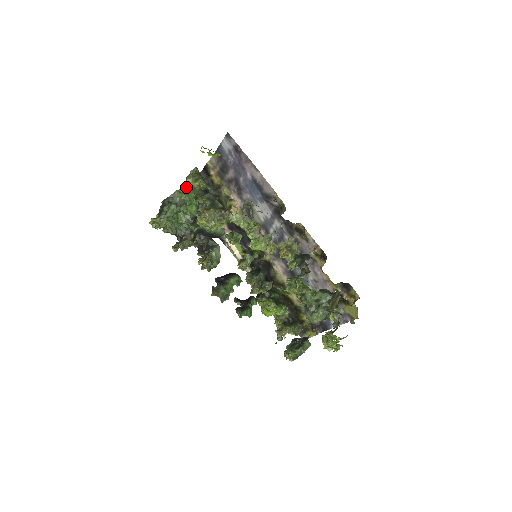
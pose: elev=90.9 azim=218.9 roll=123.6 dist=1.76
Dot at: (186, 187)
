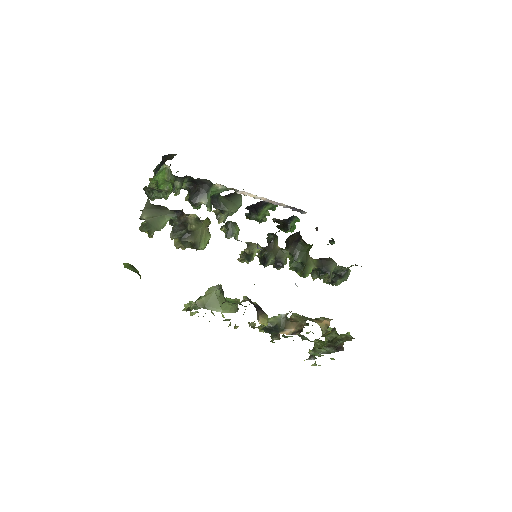
Dot at: (155, 180)
